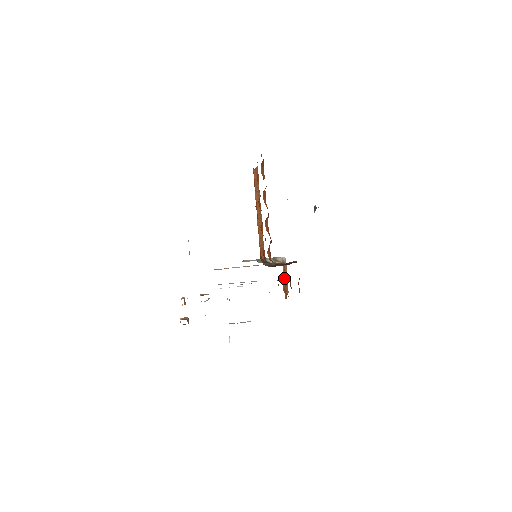
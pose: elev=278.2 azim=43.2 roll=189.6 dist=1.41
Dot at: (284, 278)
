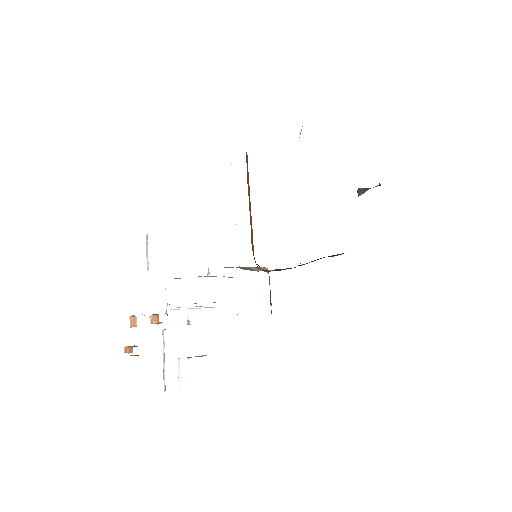
Dot at: occluded
